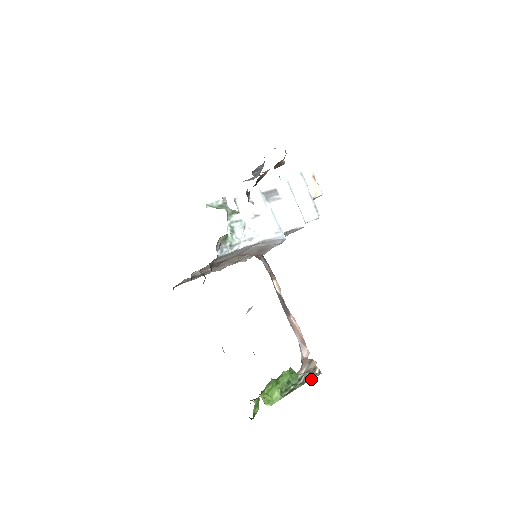
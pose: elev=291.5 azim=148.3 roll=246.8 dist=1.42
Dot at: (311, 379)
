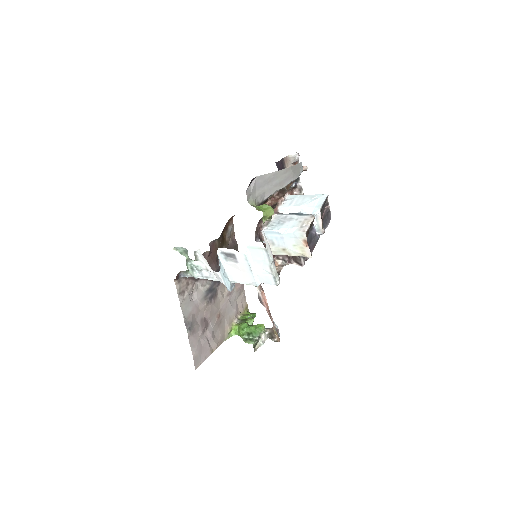
Dot at: (271, 339)
